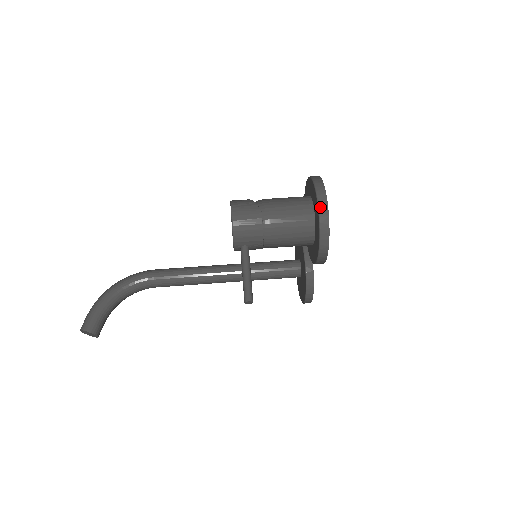
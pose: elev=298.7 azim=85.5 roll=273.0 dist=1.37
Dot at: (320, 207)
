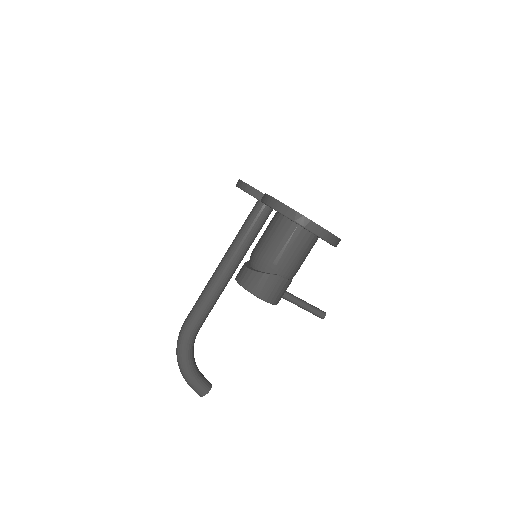
Dot at: (324, 238)
